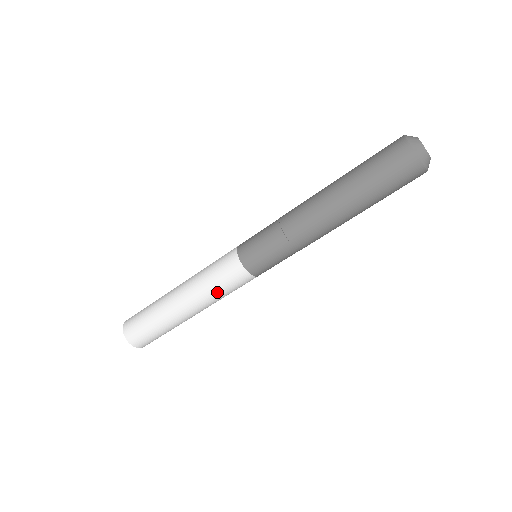
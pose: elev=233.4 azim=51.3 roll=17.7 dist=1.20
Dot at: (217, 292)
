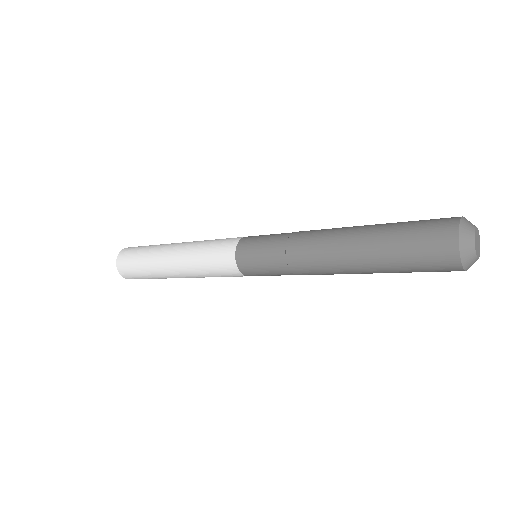
Dot at: occluded
